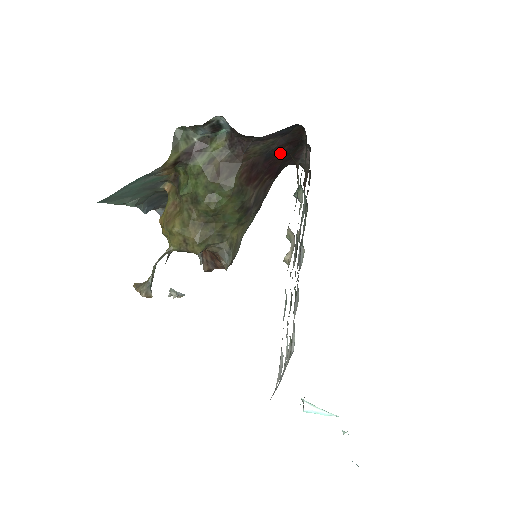
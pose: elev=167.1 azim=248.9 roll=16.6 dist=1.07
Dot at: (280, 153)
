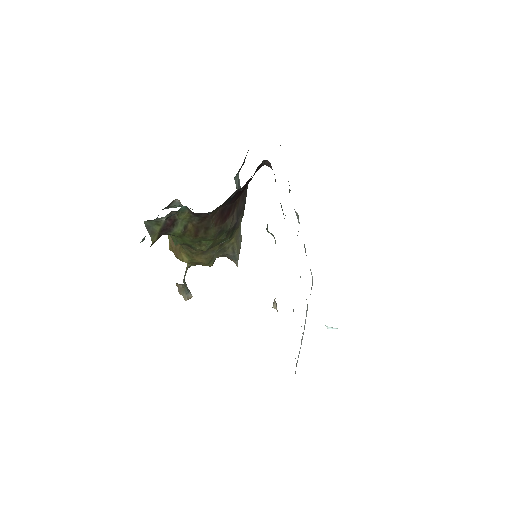
Dot at: (241, 189)
